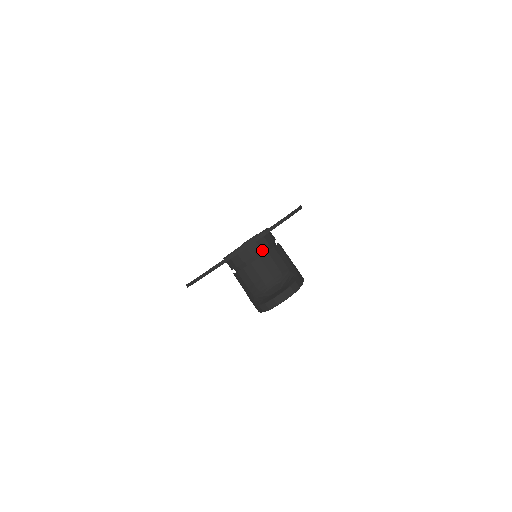
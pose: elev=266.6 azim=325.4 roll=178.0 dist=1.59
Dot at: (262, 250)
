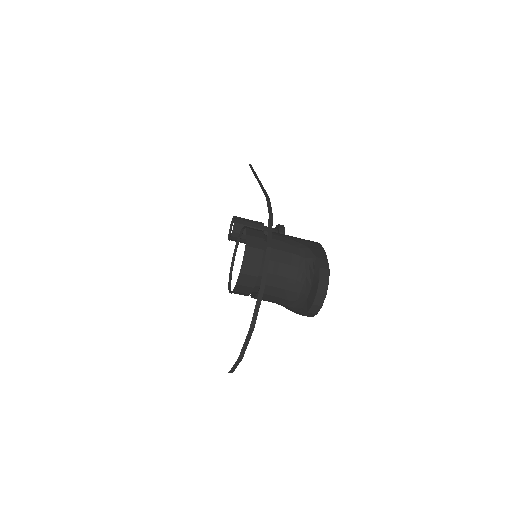
Dot at: (261, 262)
